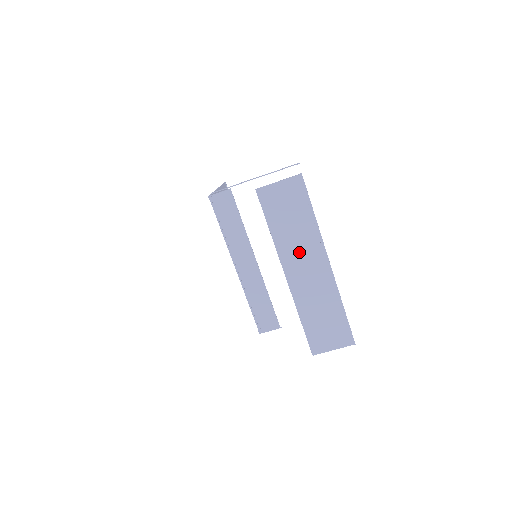
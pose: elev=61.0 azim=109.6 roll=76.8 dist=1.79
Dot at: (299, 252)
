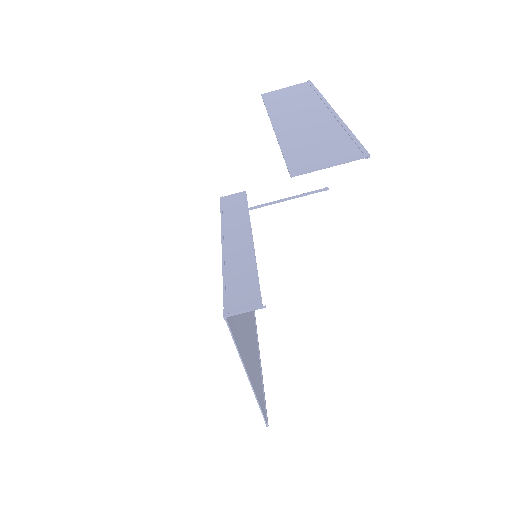
Dot at: (295, 111)
